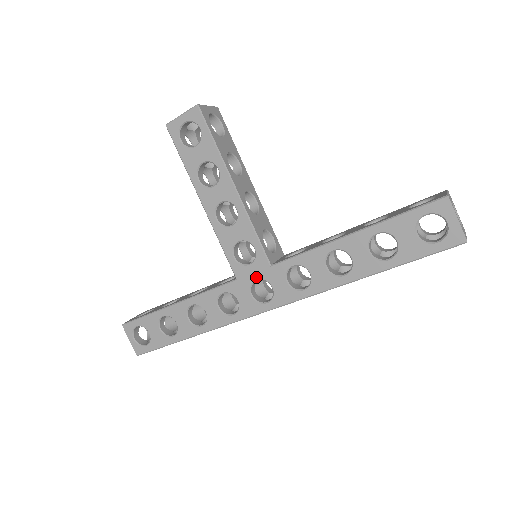
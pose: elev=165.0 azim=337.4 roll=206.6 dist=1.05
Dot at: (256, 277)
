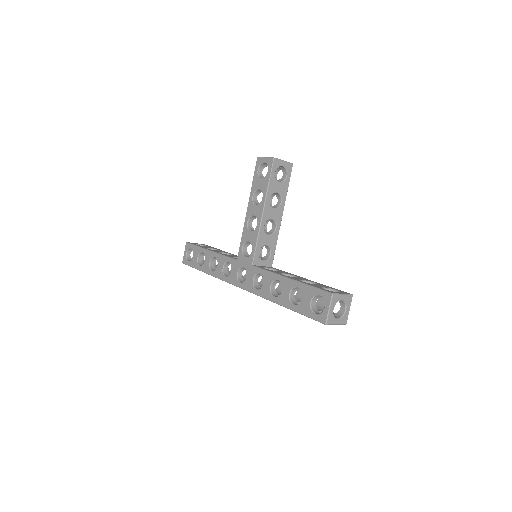
Dot at: (244, 266)
